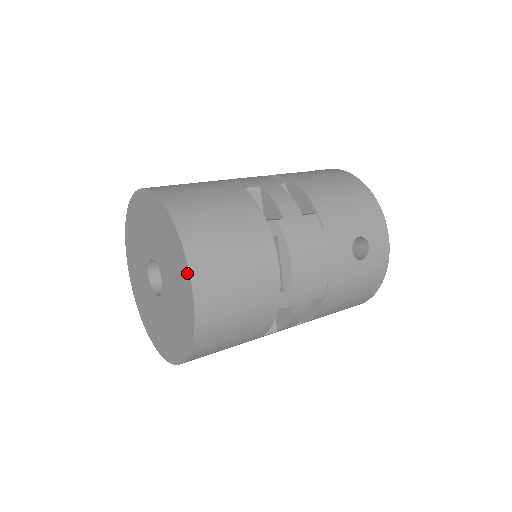
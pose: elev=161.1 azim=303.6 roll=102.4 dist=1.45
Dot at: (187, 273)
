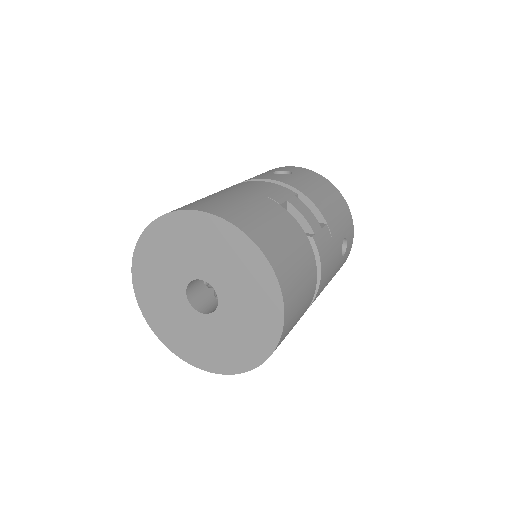
Dot at: (279, 303)
